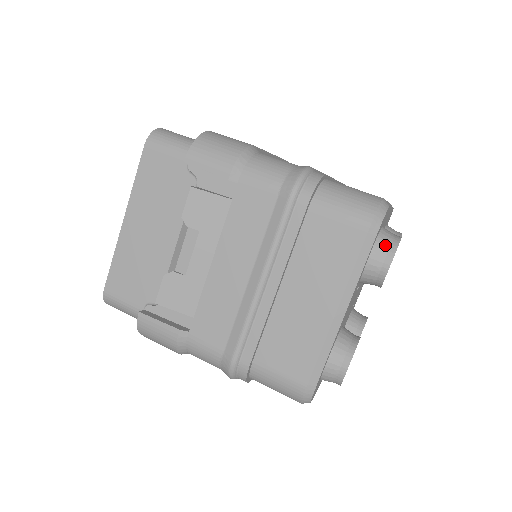
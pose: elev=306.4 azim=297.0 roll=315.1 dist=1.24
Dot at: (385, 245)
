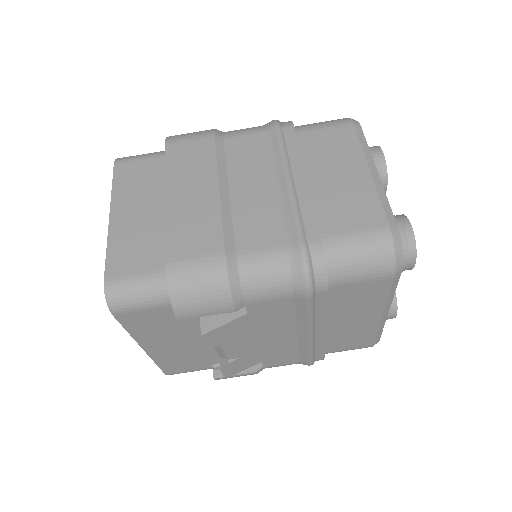
Dot at: (404, 255)
